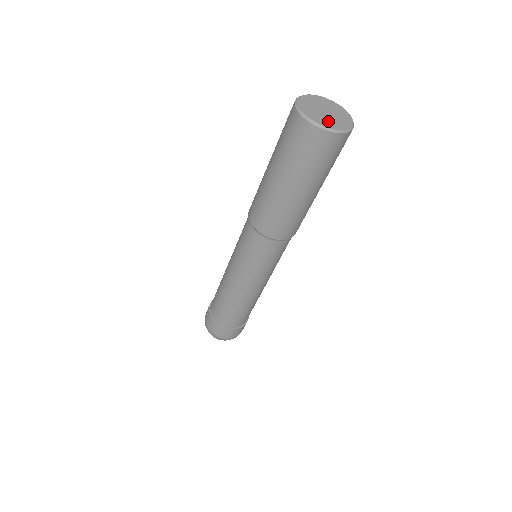
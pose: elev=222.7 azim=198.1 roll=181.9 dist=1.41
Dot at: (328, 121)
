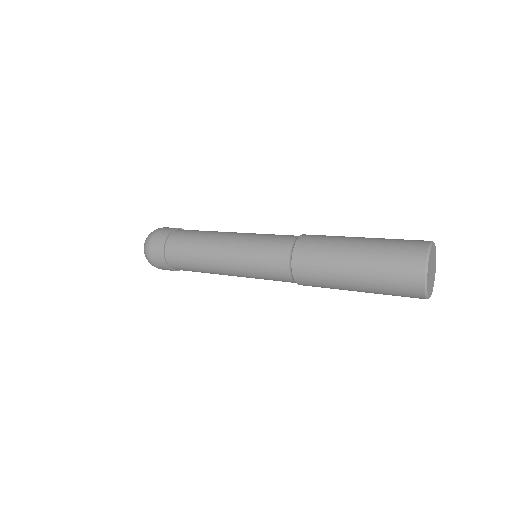
Dot at: (432, 283)
